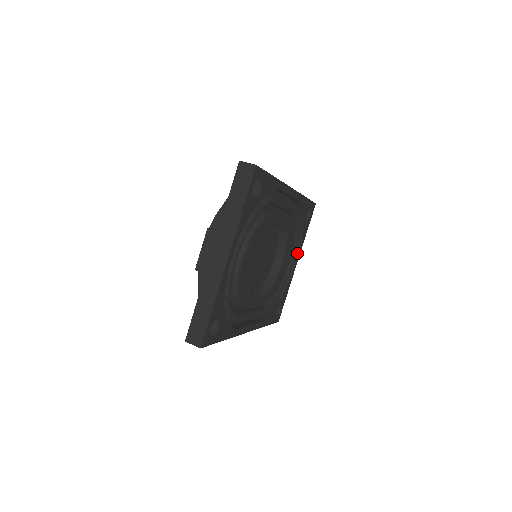
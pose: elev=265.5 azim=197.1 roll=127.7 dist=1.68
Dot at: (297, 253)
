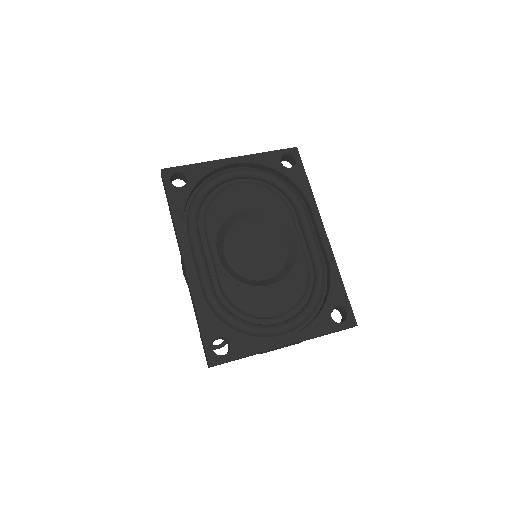
Dot at: (296, 333)
